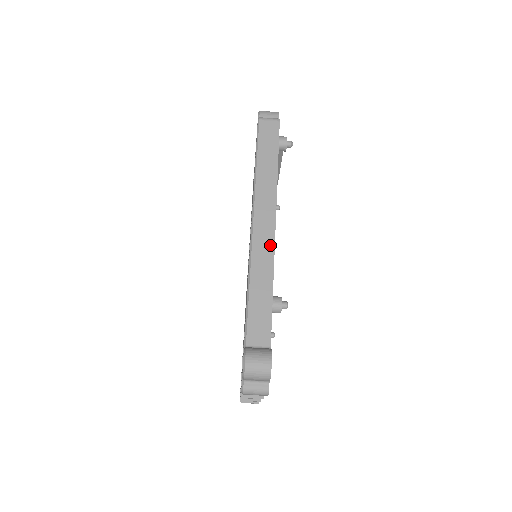
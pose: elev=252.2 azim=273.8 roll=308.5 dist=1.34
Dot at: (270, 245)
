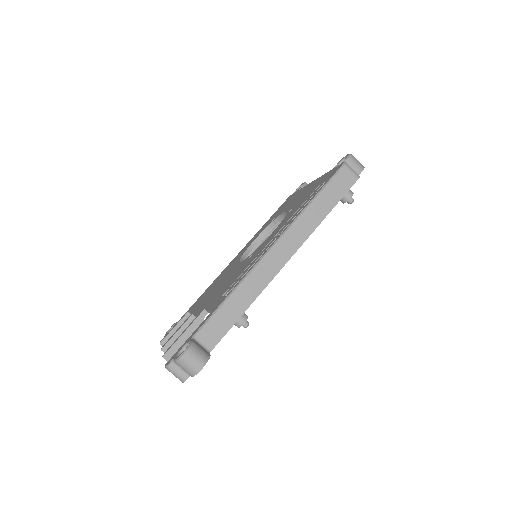
Dot at: (271, 275)
